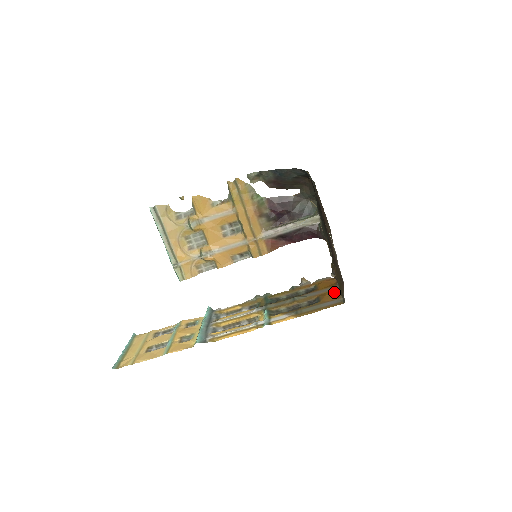
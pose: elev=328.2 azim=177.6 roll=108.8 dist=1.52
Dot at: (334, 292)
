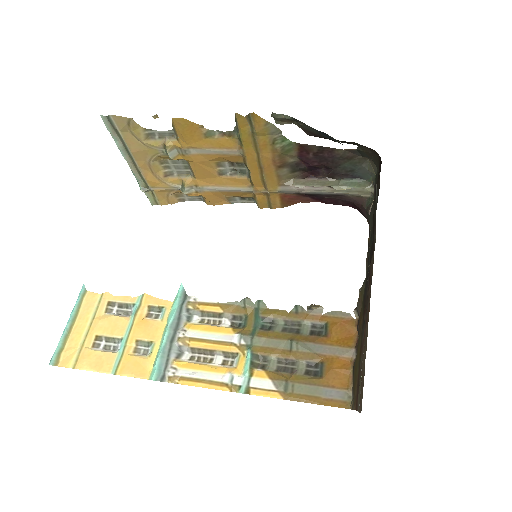
Dot at: (346, 367)
